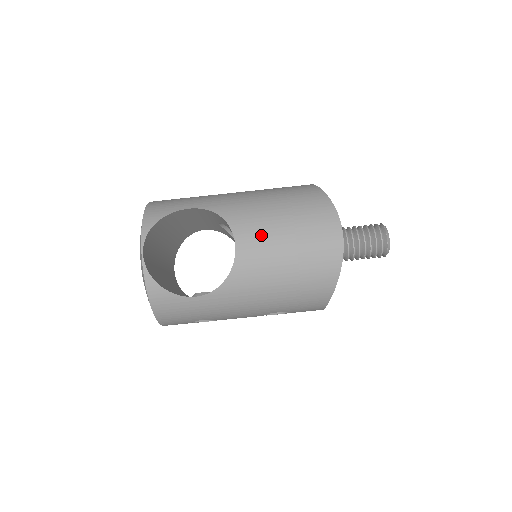
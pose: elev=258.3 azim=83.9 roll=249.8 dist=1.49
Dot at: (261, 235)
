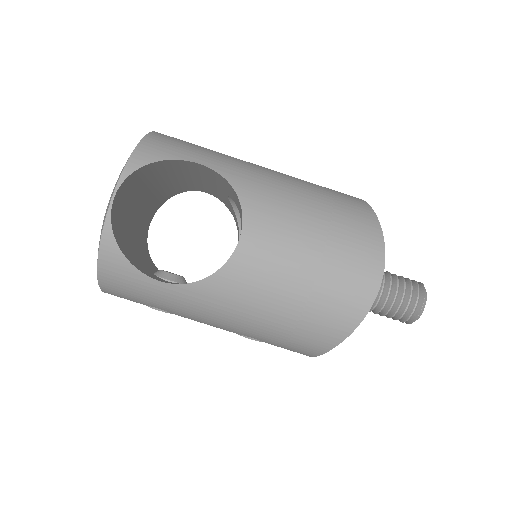
Dot at: (278, 241)
